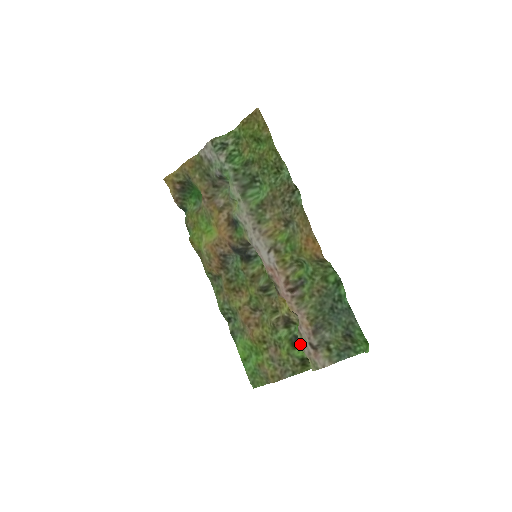
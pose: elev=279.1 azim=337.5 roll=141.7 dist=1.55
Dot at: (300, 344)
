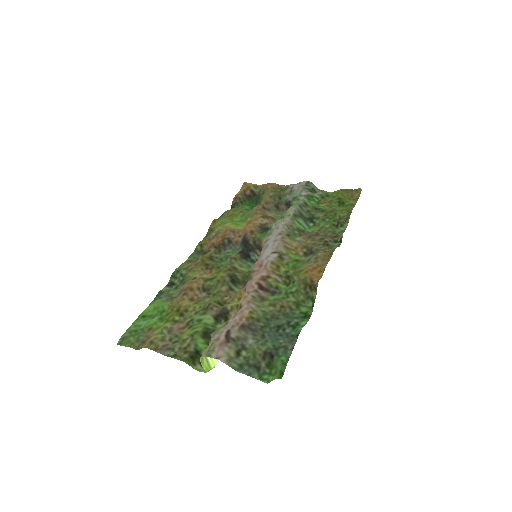
Dot at: (216, 331)
